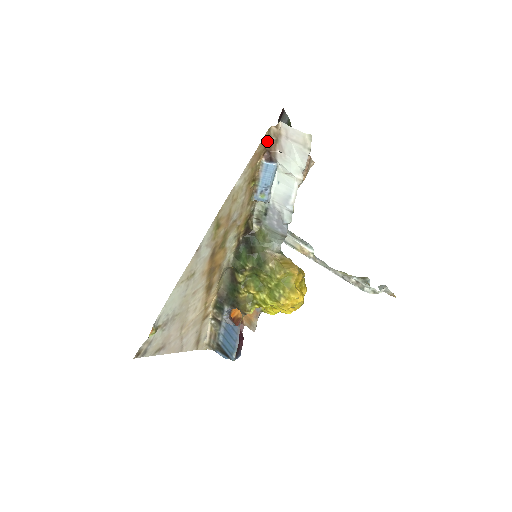
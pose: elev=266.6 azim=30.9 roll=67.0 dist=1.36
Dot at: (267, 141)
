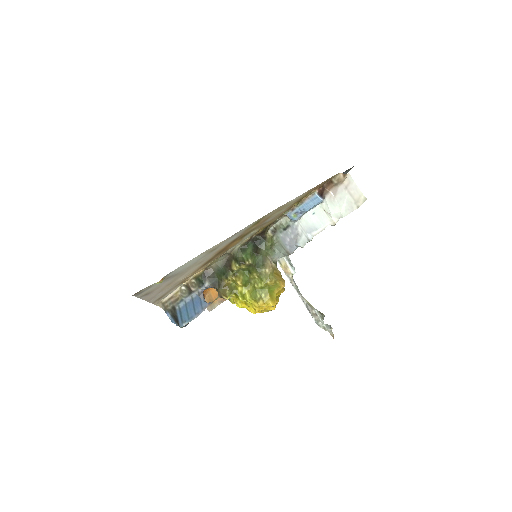
Dot at: (329, 180)
